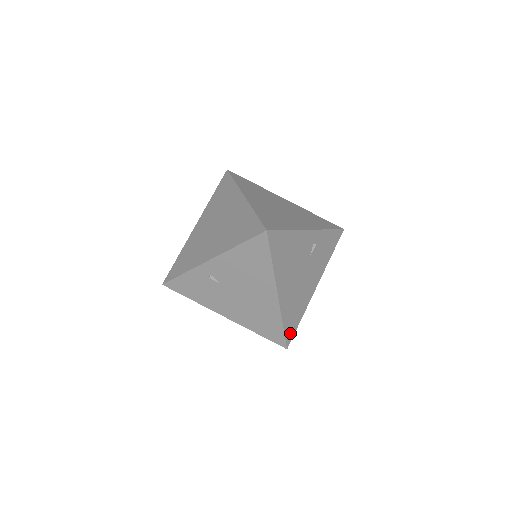
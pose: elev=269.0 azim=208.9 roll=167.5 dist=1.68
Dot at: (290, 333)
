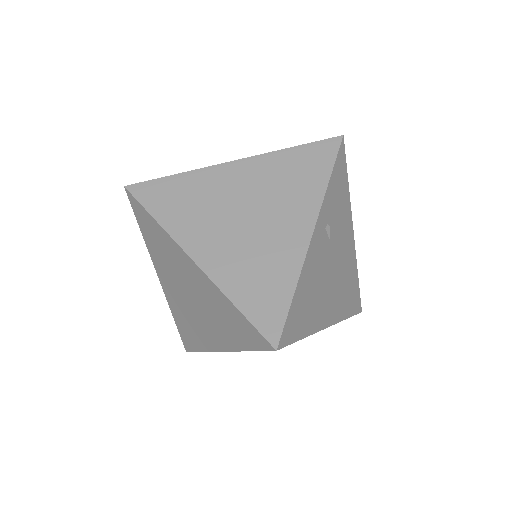
Dot at: (356, 303)
